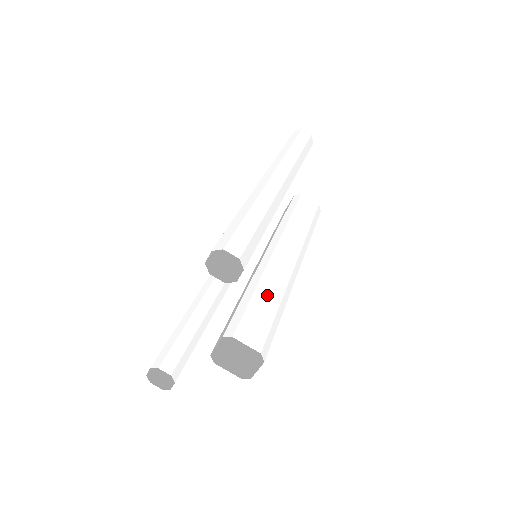
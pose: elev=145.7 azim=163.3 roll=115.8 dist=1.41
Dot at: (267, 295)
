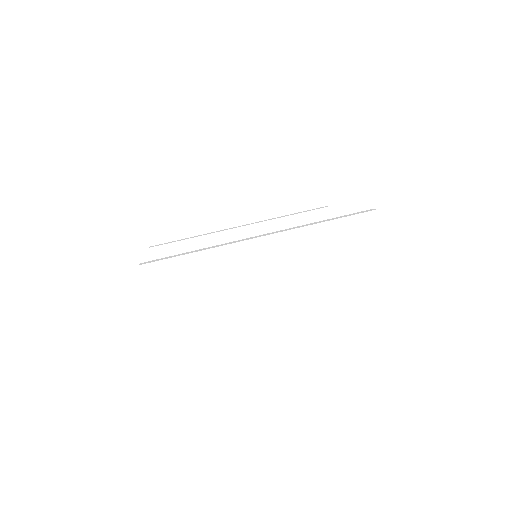
Dot at: (209, 291)
